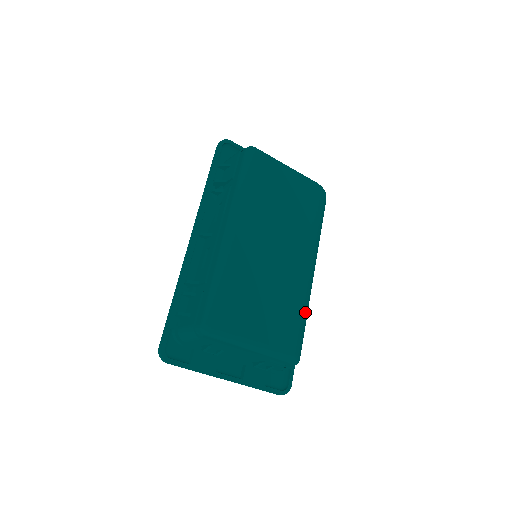
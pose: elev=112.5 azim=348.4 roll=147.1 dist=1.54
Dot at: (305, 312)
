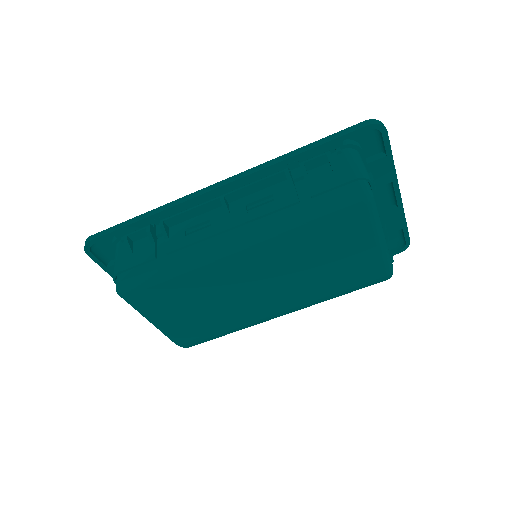
Dot at: occluded
